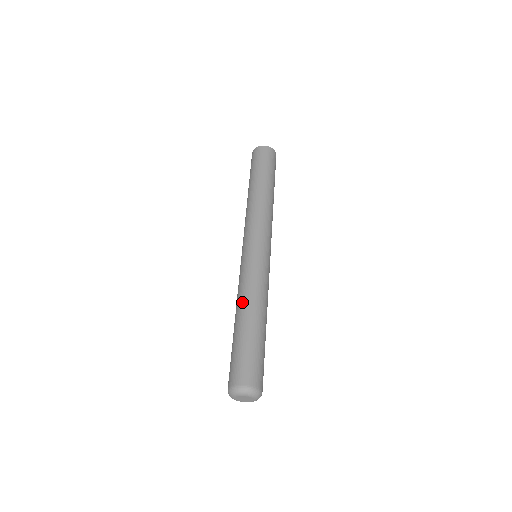
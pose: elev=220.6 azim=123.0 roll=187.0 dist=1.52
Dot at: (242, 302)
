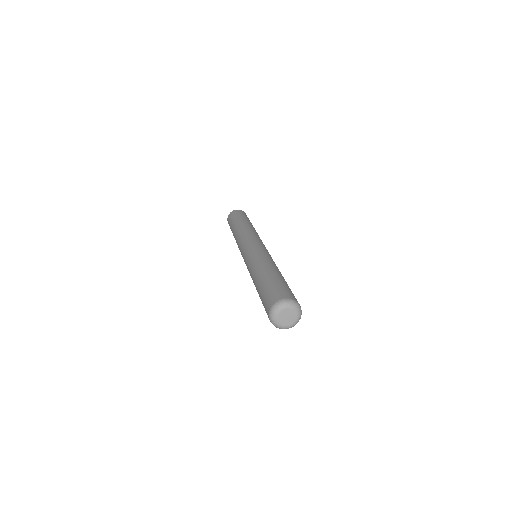
Dot at: (258, 267)
